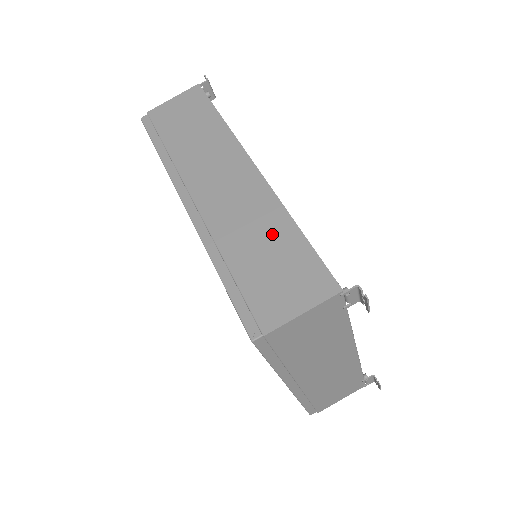
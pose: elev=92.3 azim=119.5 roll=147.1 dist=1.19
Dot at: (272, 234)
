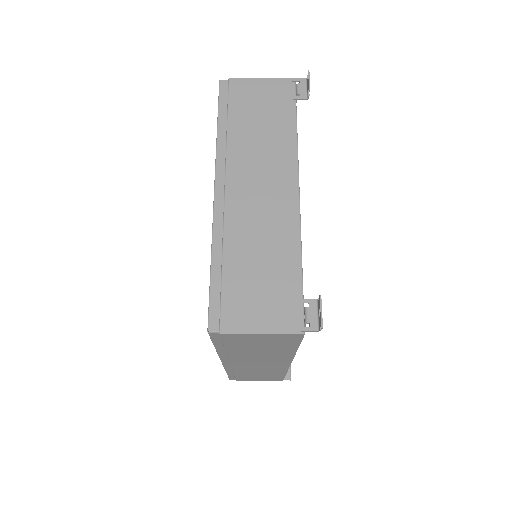
Dot at: occluded
